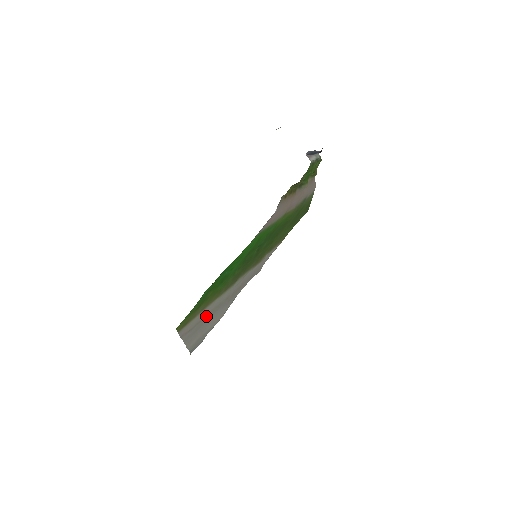
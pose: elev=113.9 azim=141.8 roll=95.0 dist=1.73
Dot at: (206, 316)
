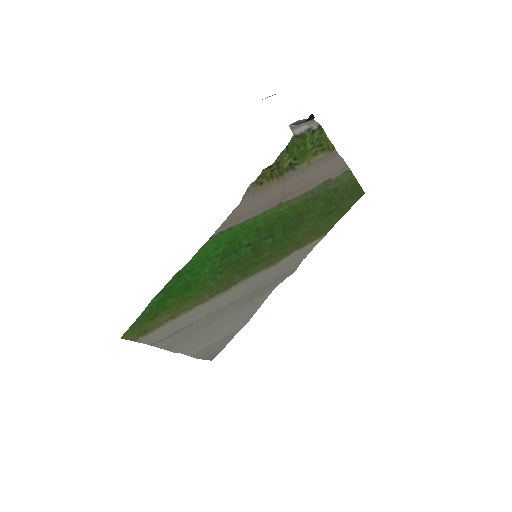
Dot at: (195, 323)
